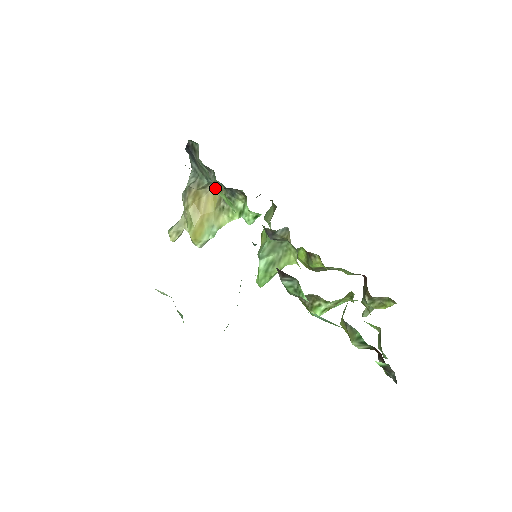
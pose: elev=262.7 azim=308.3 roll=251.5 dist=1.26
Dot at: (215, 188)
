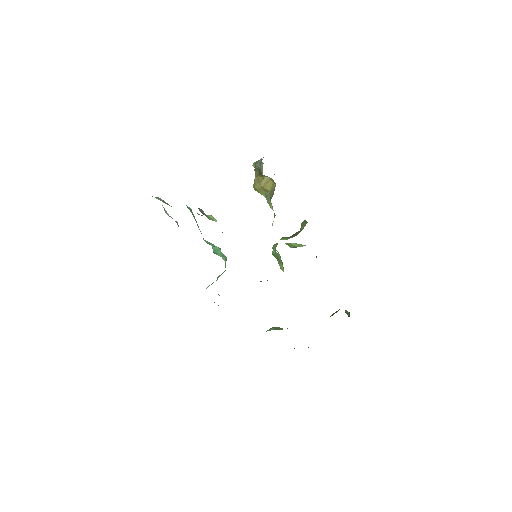
Dot at: occluded
